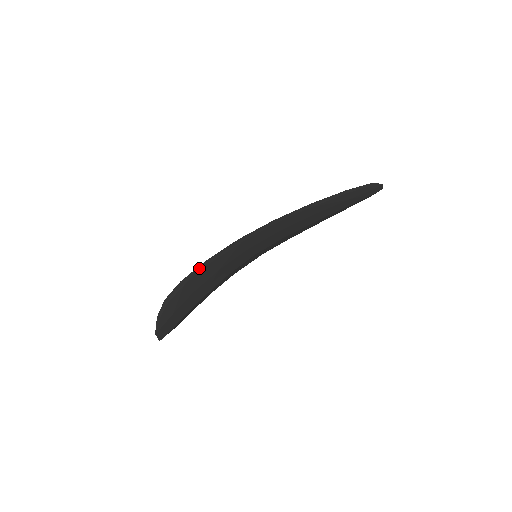
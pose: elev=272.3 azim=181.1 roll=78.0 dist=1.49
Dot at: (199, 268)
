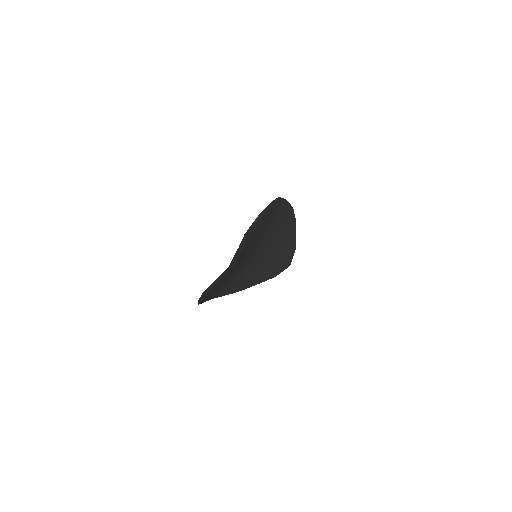
Dot at: (227, 294)
